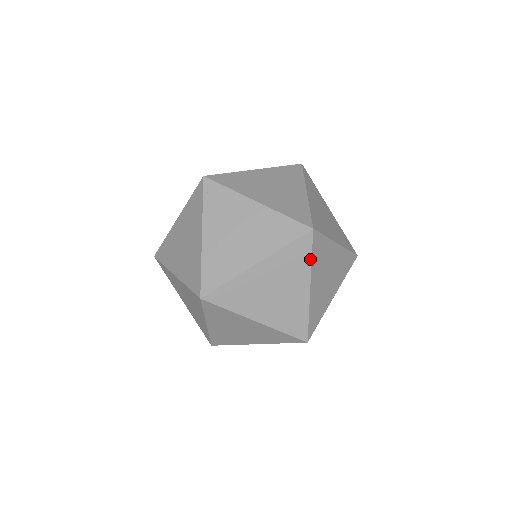
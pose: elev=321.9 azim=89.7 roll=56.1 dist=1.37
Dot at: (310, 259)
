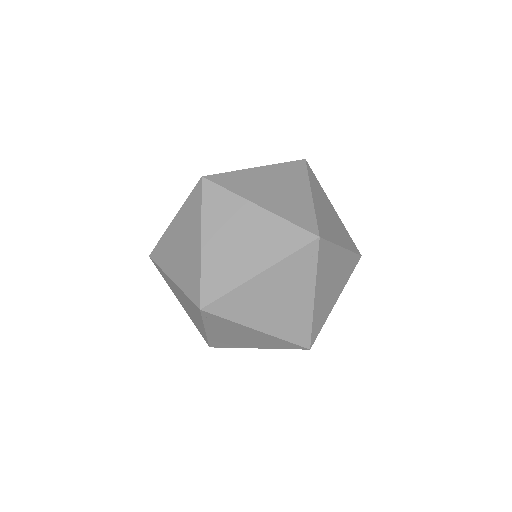
Dot at: (315, 268)
